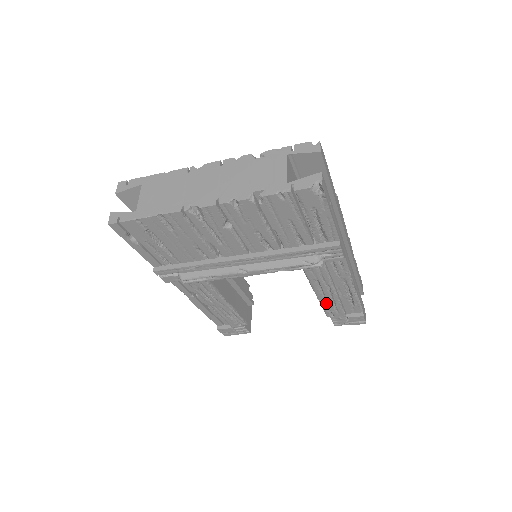
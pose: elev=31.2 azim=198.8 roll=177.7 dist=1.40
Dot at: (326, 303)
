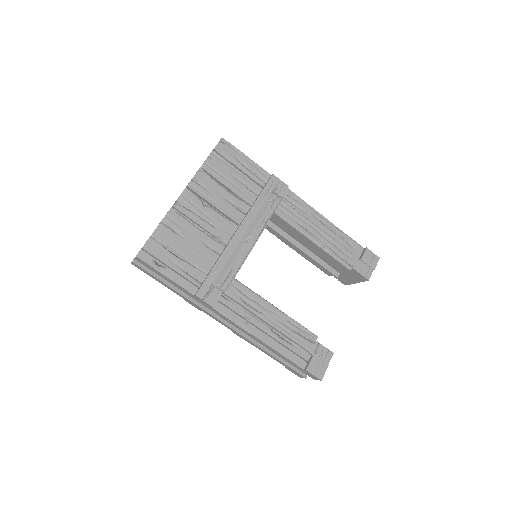
Dot at: (331, 250)
